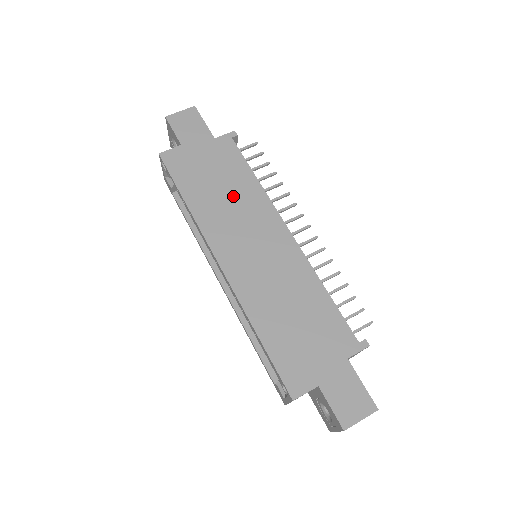
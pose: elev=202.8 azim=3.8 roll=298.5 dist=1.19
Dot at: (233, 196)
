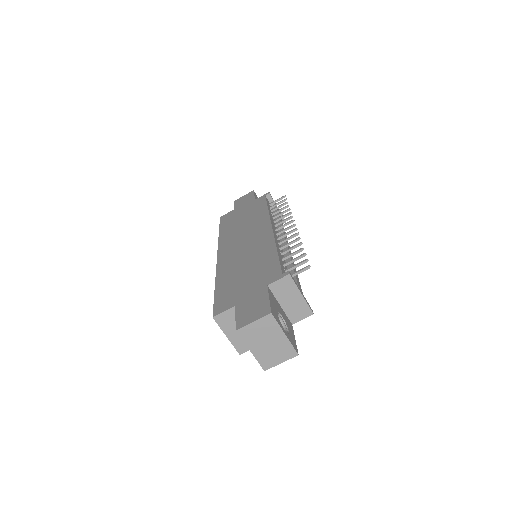
Dot at: (248, 221)
